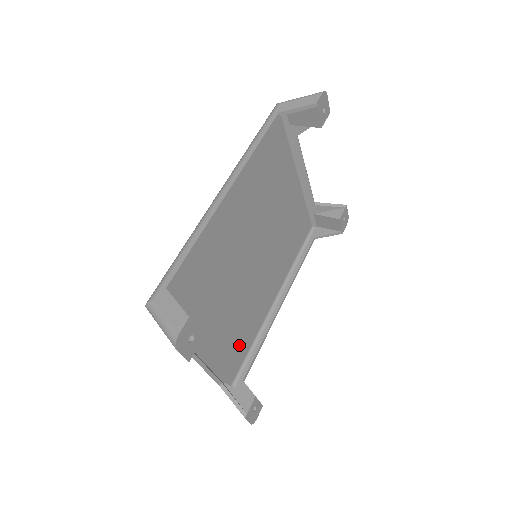
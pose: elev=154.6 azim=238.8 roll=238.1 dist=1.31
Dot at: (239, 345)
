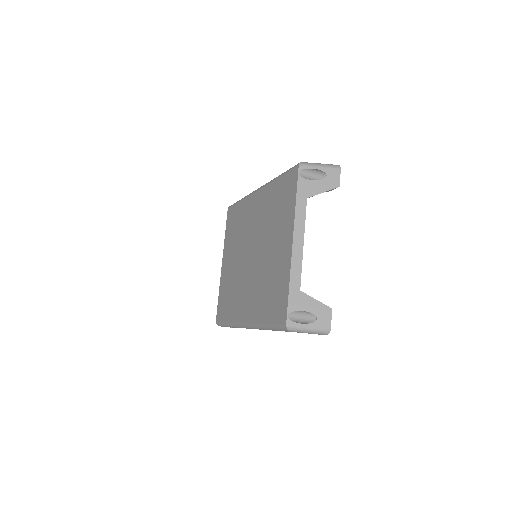
Dot at: occluded
